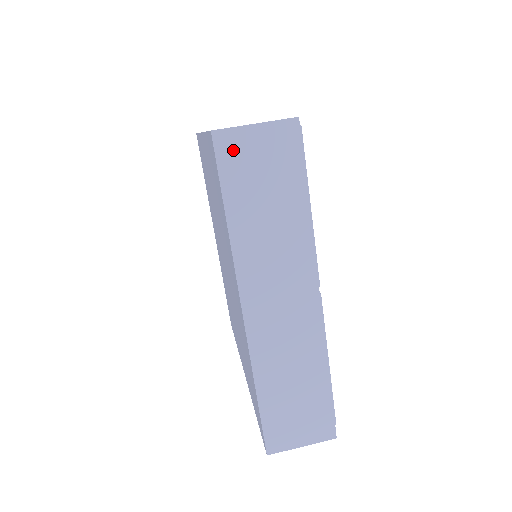
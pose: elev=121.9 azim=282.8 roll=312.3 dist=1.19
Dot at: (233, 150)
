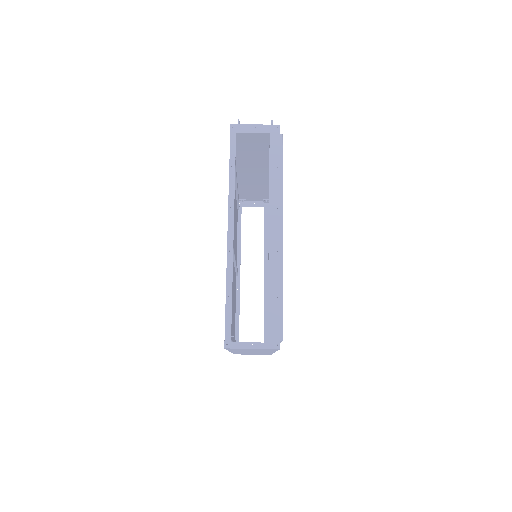
Dot at: occluded
